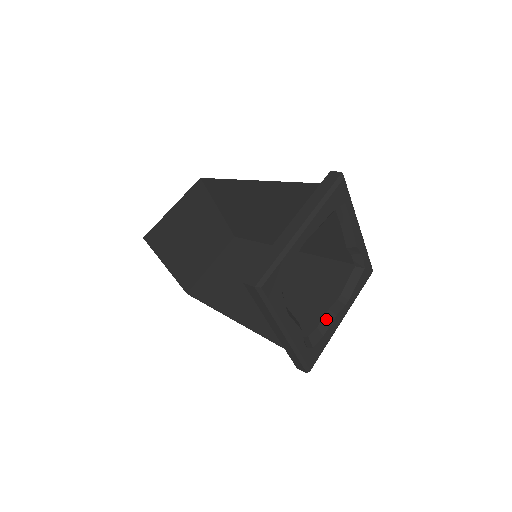
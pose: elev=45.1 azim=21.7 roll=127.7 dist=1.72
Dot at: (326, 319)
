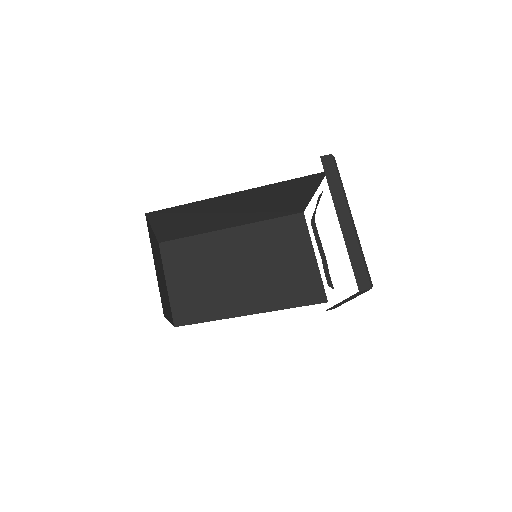
Dot at: occluded
